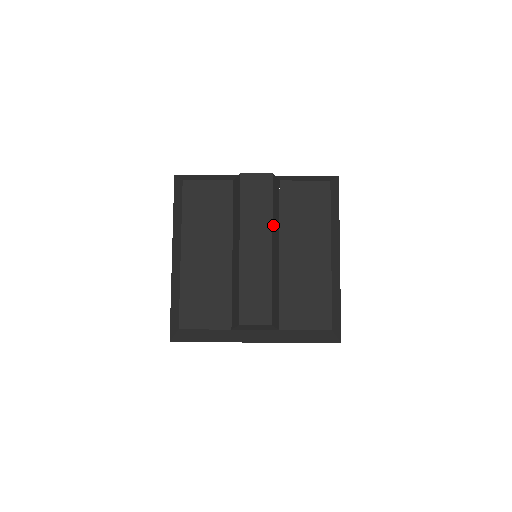
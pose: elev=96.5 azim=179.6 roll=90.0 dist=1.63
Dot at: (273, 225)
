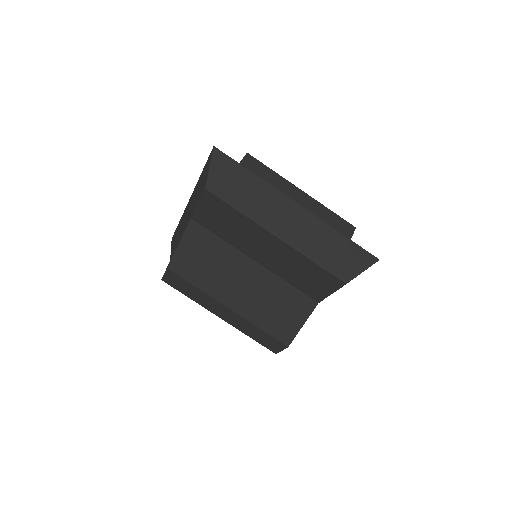
Dot at: (213, 290)
